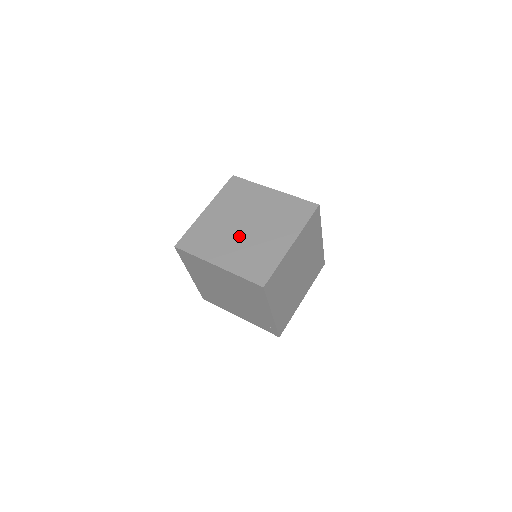
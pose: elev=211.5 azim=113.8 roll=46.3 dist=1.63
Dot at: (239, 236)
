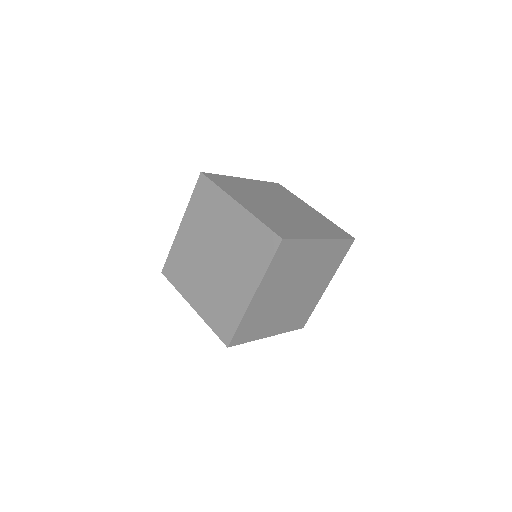
Dot at: (208, 272)
